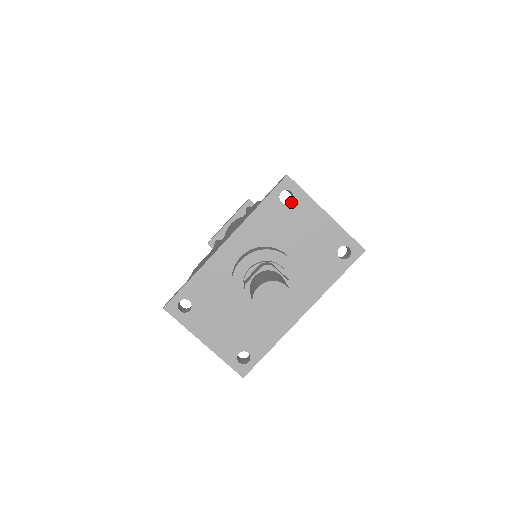
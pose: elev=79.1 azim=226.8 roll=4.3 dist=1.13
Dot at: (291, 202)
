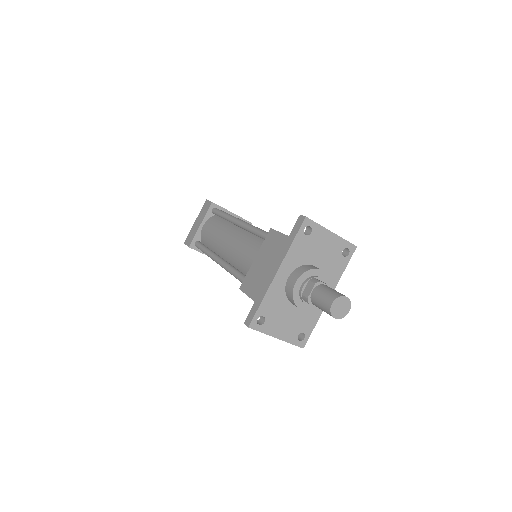
Dot at: (311, 233)
